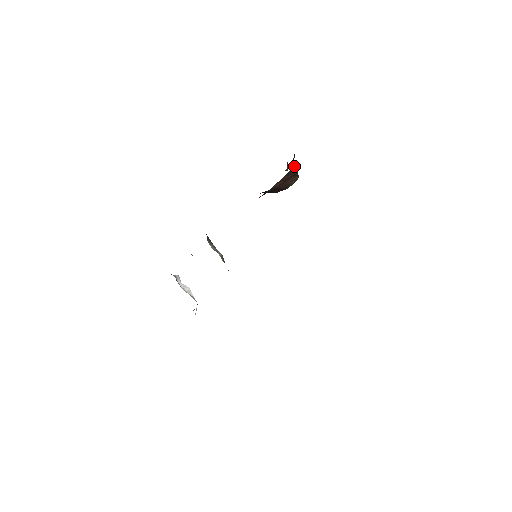
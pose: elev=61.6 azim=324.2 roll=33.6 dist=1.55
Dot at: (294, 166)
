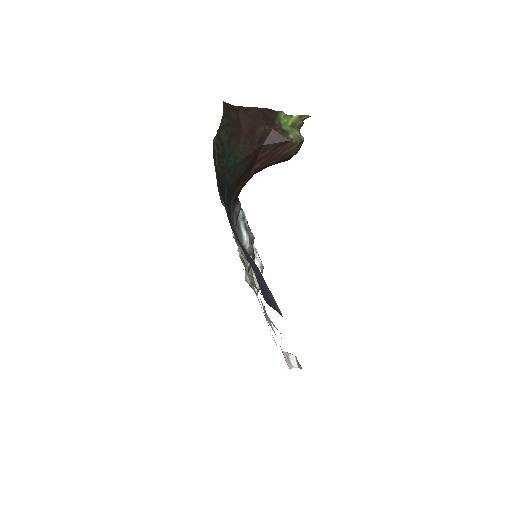
Dot at: (274, 133)
